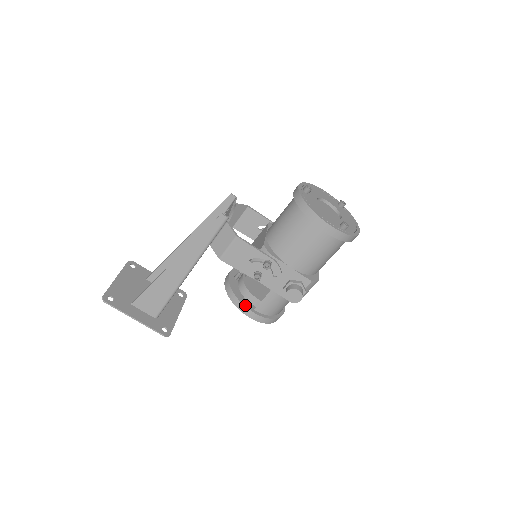
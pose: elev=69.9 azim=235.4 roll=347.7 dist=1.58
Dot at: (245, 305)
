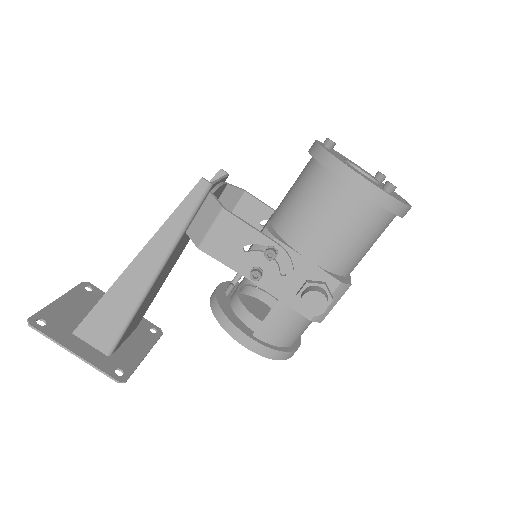
Dot at: (238, 327)
